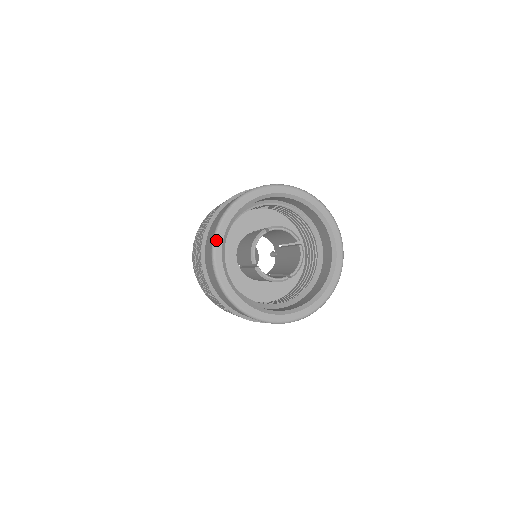
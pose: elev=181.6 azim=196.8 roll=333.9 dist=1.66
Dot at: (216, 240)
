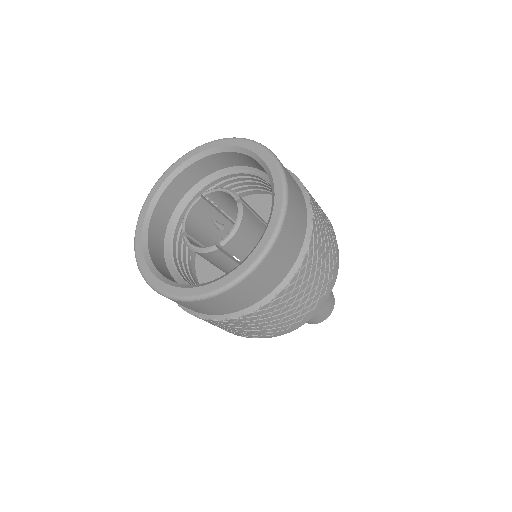
Dot at: (142, 210)
